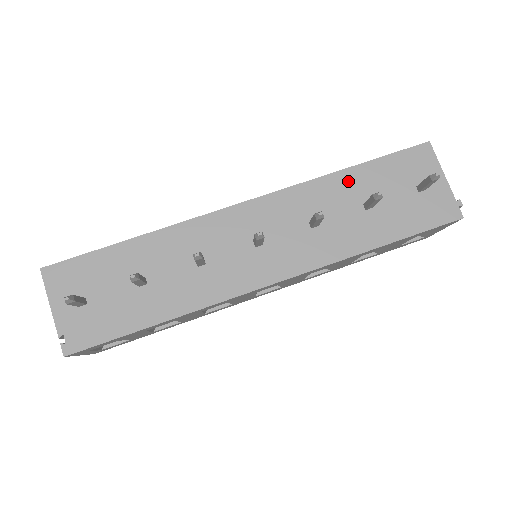
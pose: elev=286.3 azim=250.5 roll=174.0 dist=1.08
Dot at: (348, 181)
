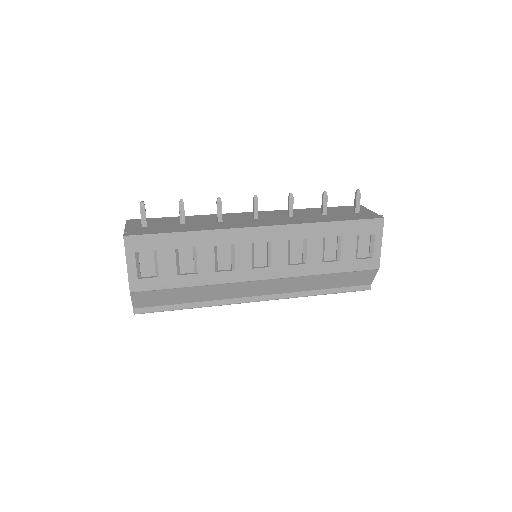
Dot at: (312, 210)
